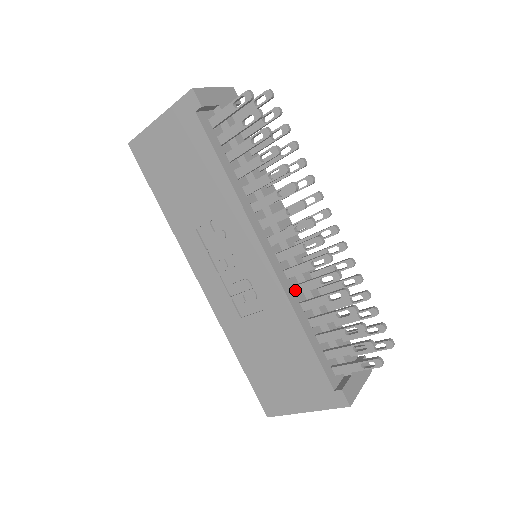
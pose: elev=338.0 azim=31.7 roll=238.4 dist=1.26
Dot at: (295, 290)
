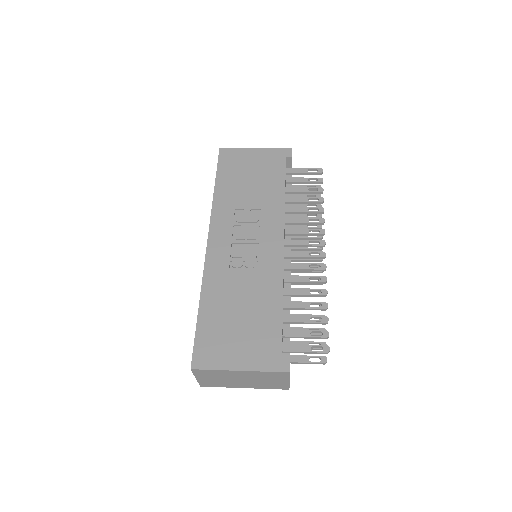
Dot at: (286, 278)
